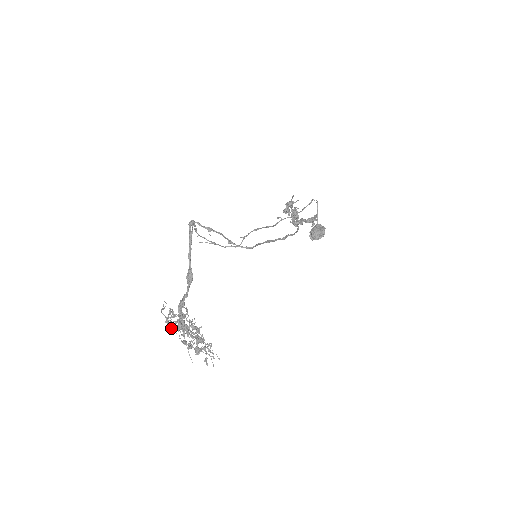
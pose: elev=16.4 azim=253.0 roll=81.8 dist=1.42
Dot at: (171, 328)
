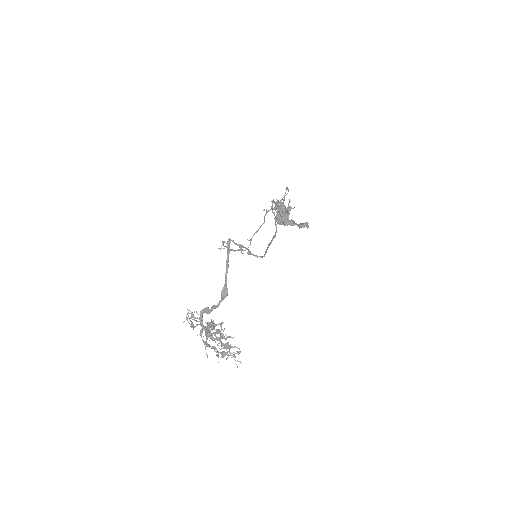
Dot at: (203, 336)
